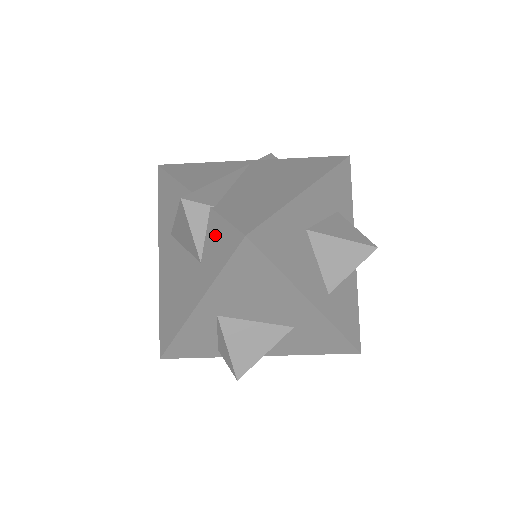
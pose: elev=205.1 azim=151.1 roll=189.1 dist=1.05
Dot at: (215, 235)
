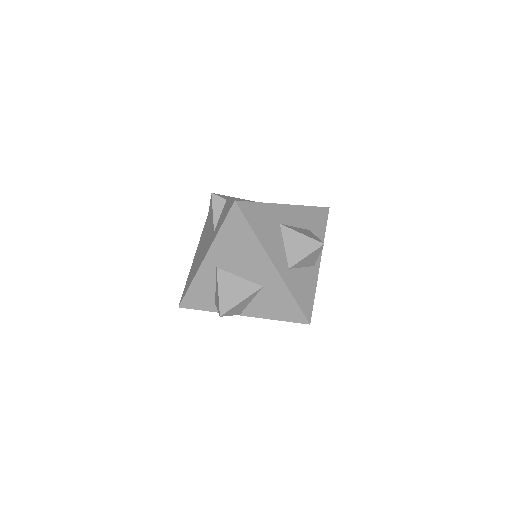
Dot at: (224, 212)
